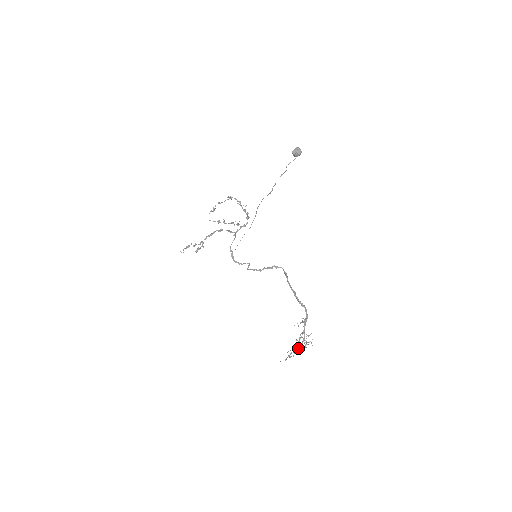
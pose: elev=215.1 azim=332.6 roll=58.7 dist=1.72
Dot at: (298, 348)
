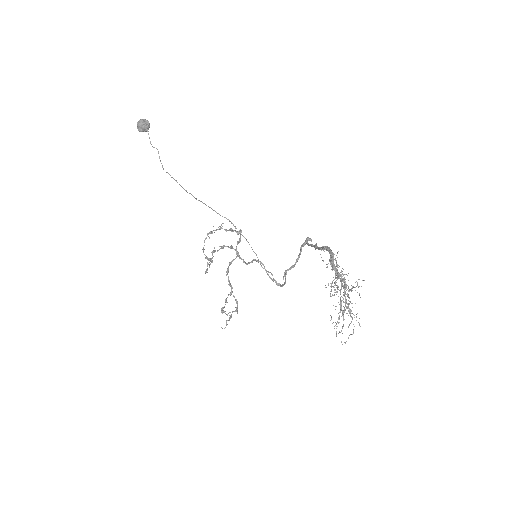
Dot at: occluded
